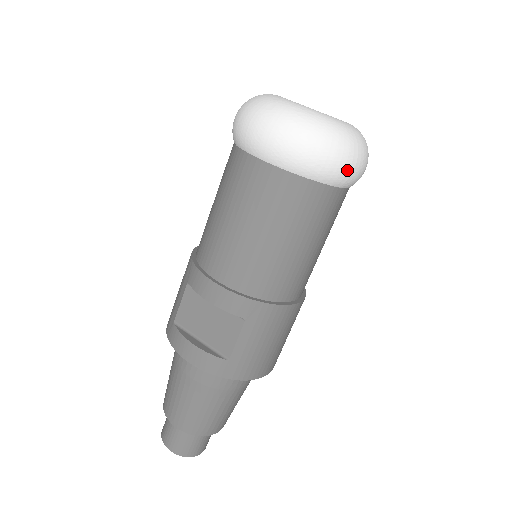
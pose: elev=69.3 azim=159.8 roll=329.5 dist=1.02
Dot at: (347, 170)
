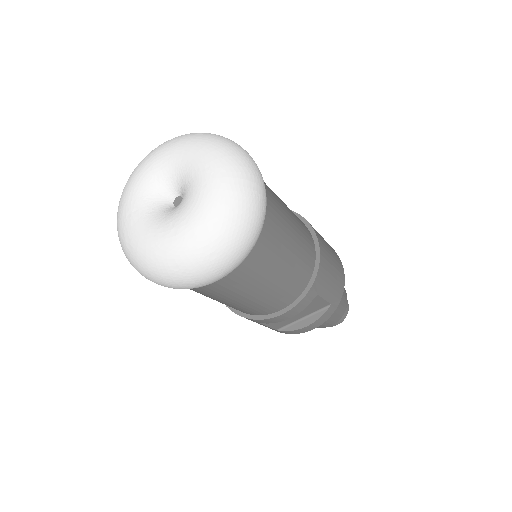
Dot at: (263, 199)
